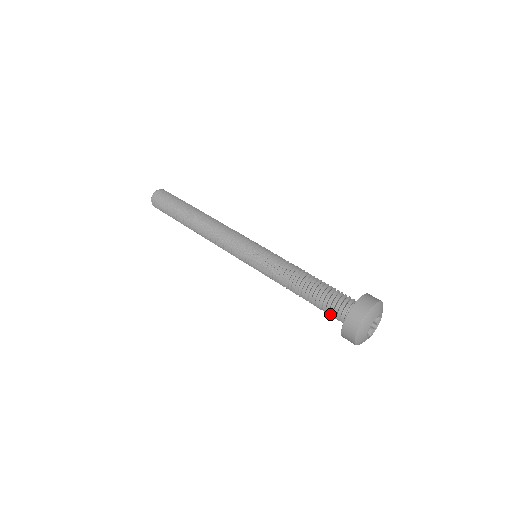
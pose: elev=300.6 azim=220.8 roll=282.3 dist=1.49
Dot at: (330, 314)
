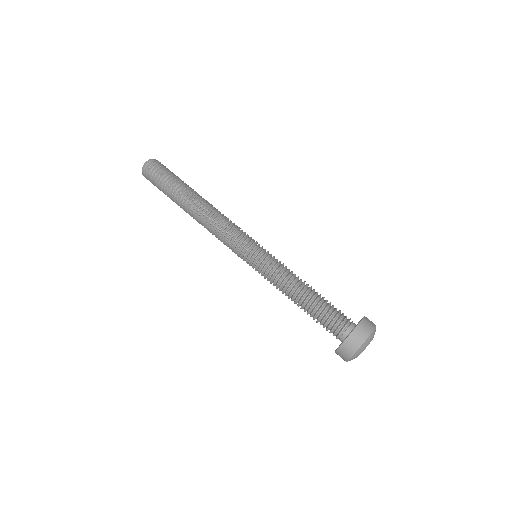
Dot at: (330, 325)
